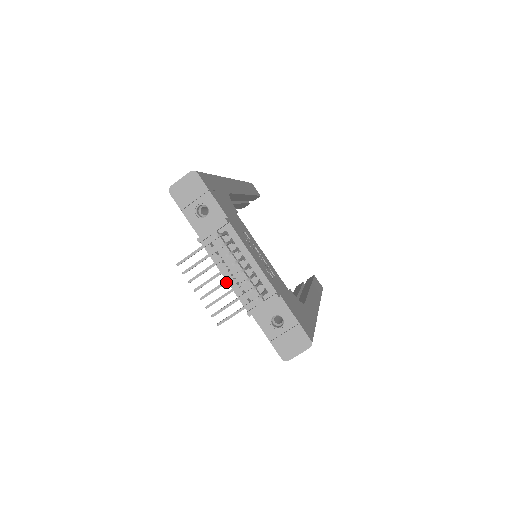
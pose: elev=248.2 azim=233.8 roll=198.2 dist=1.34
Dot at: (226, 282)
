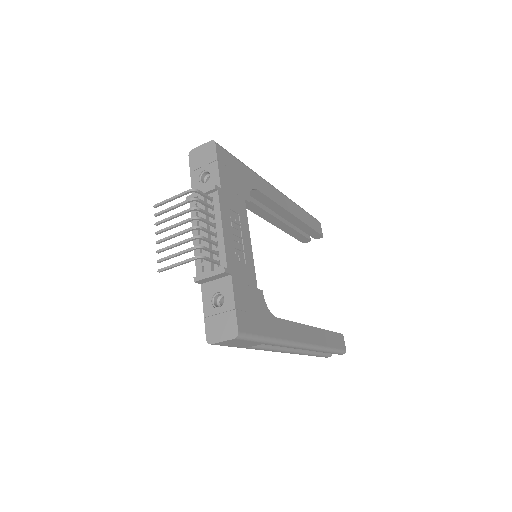
Dot at: (180, 233)
